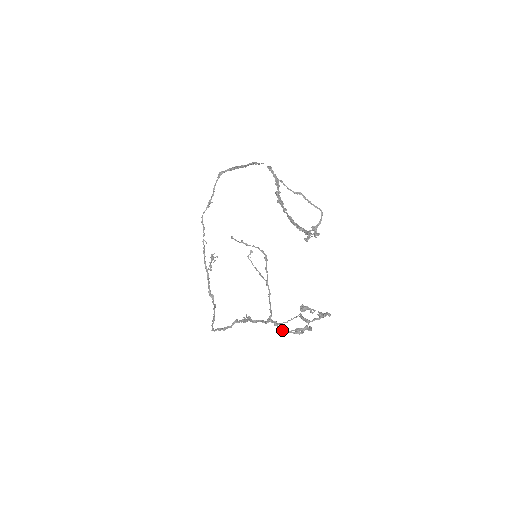
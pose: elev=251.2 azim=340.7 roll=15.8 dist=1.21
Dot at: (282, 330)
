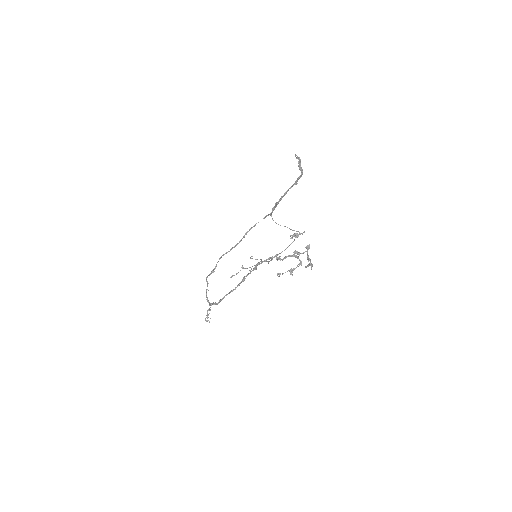
Dot at: (282, 259)
